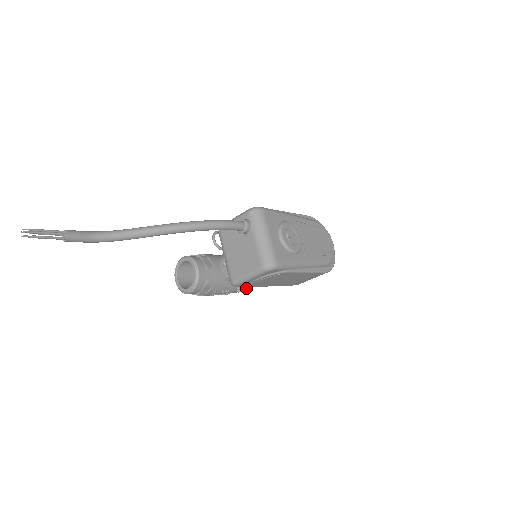
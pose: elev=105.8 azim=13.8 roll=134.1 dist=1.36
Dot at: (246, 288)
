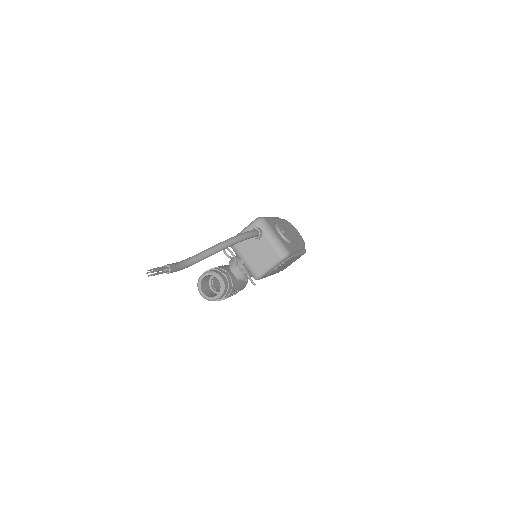
Dot at: (245, 286)
